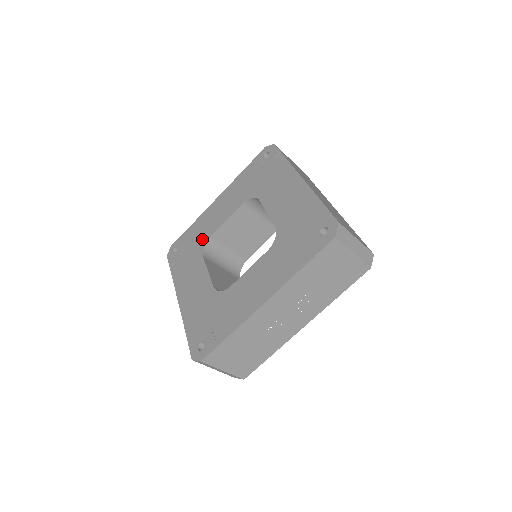
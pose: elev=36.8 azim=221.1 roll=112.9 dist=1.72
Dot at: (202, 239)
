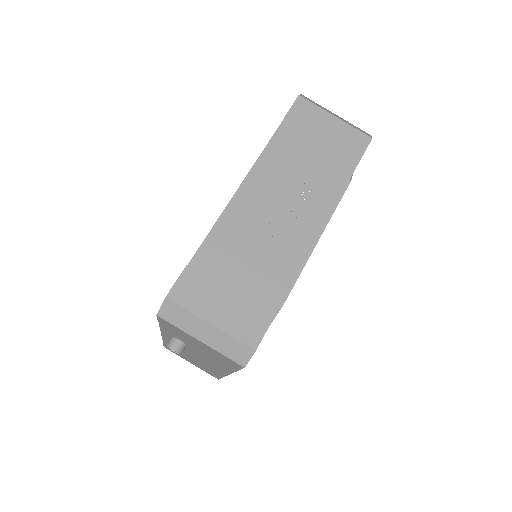
Dot at: occluded
